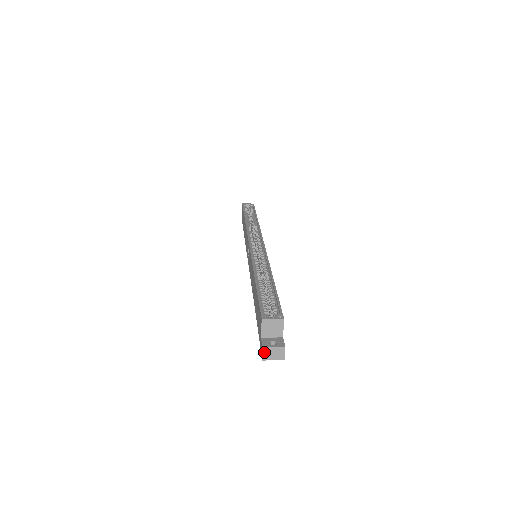
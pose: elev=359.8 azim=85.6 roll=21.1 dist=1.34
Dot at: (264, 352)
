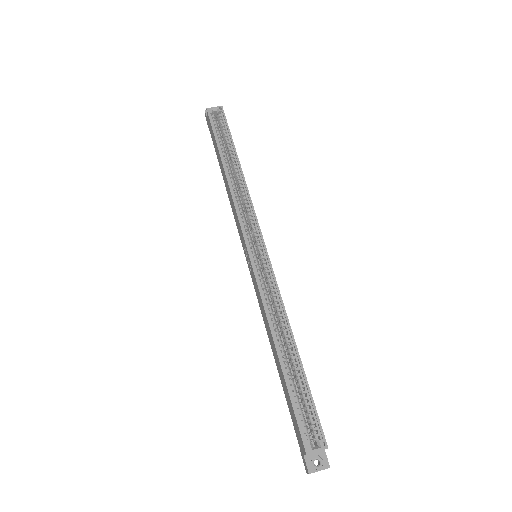
Dot at: (310, 473)
